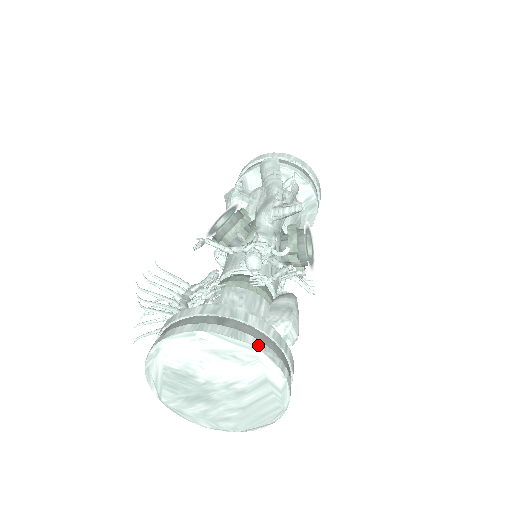
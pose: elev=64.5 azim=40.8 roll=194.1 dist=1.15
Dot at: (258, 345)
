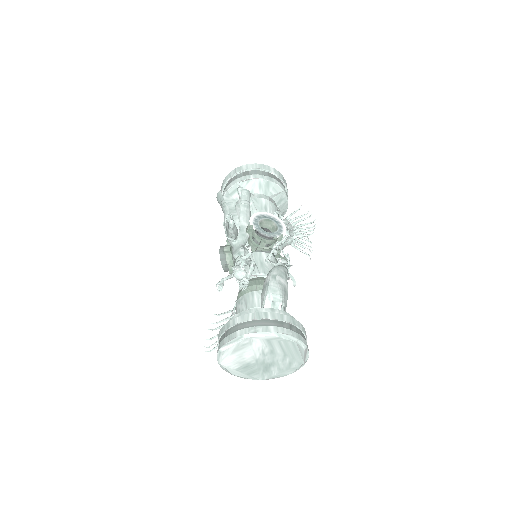
Dot at: (244, 332)
